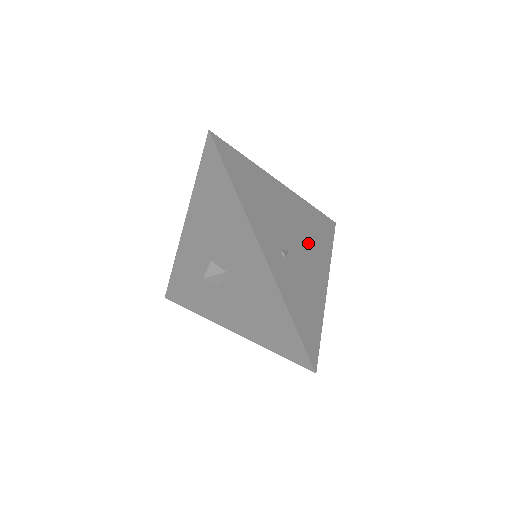
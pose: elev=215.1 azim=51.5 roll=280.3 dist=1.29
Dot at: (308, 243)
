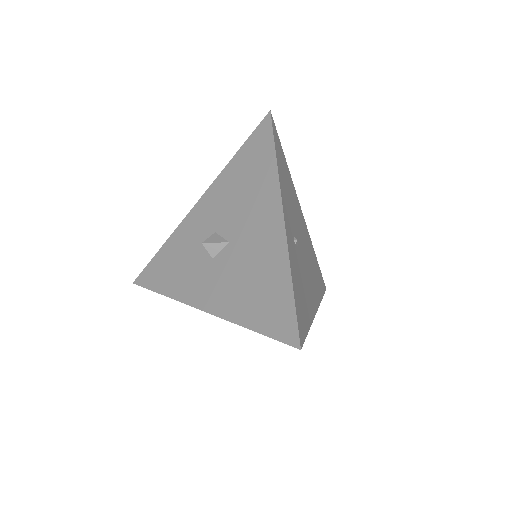
Dot at: (309, 266)
